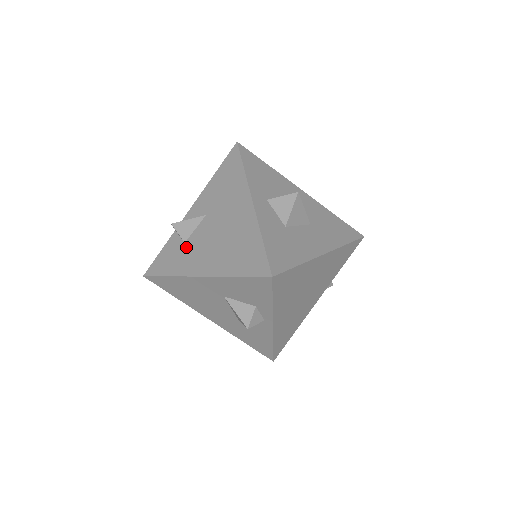
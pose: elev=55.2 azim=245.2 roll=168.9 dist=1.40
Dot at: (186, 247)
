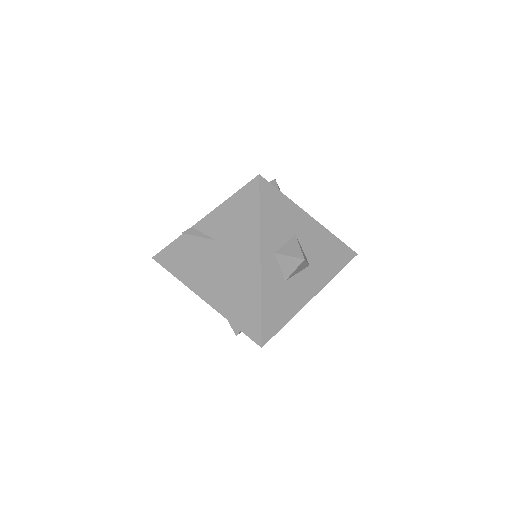
Dot at: (194, 260)
